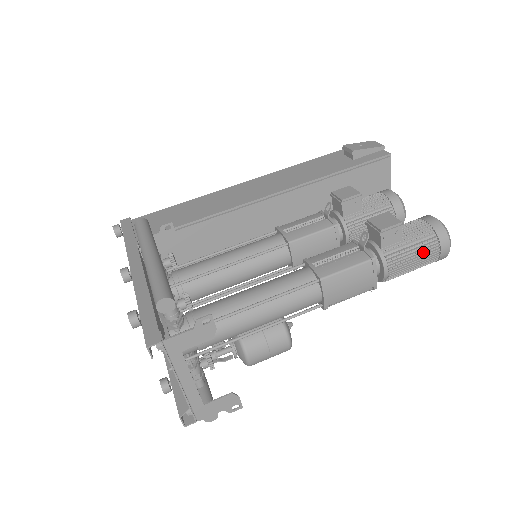
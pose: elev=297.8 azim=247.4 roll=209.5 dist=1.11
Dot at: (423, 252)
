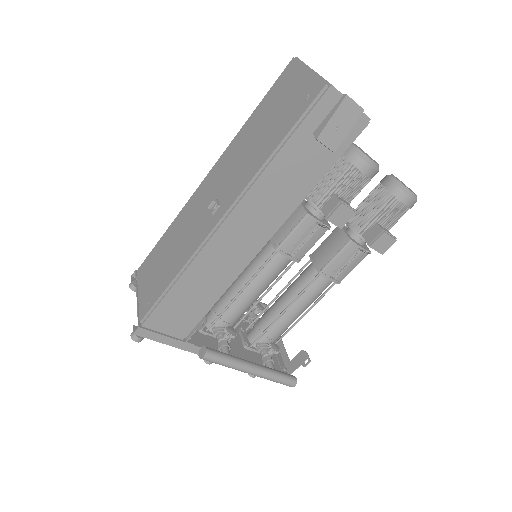
Dot at: occluded
